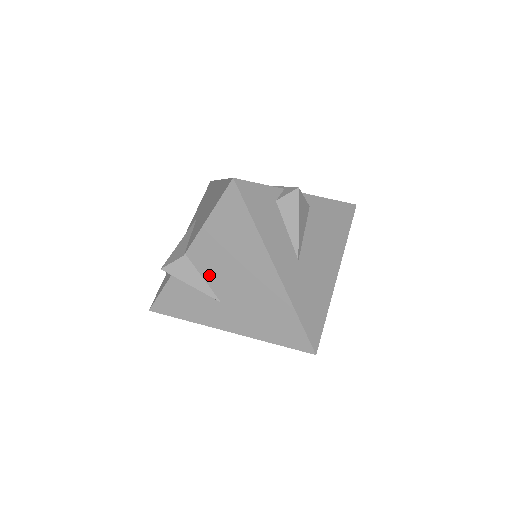
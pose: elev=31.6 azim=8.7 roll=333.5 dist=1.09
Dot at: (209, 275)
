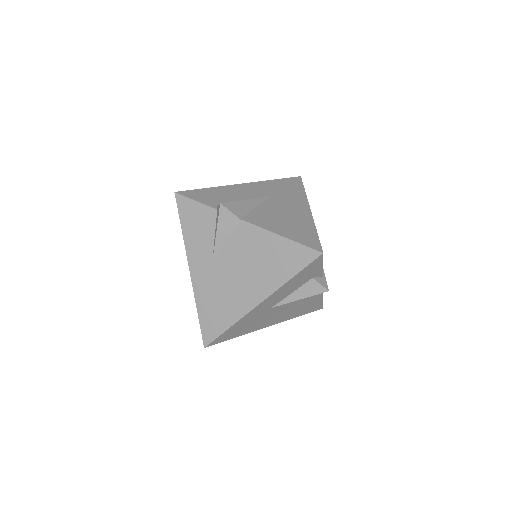
Dot at: (232, 246)
